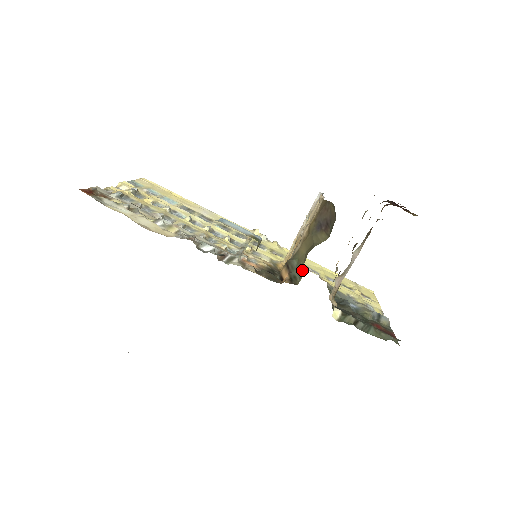
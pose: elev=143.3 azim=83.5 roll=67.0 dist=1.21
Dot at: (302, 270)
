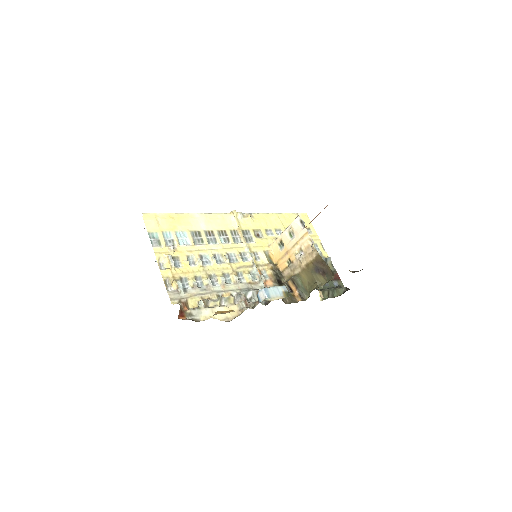
Dot at: (308, 292)
